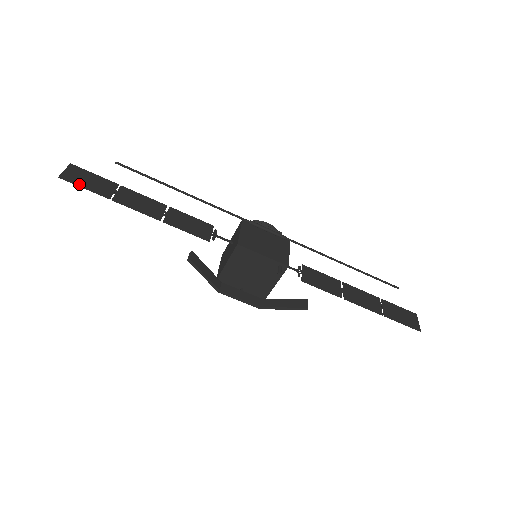
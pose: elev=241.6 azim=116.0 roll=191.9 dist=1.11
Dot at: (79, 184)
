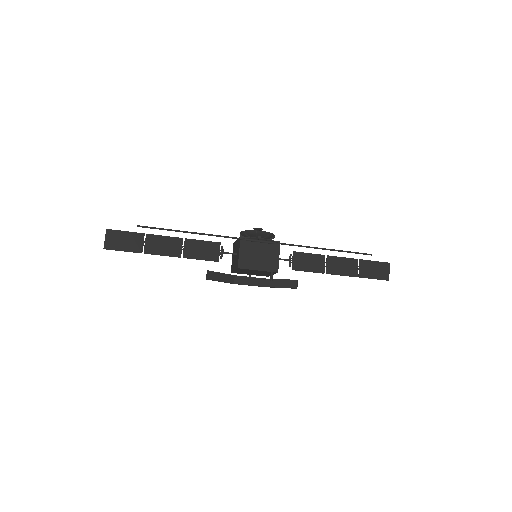
Dot at: (118, 249)
